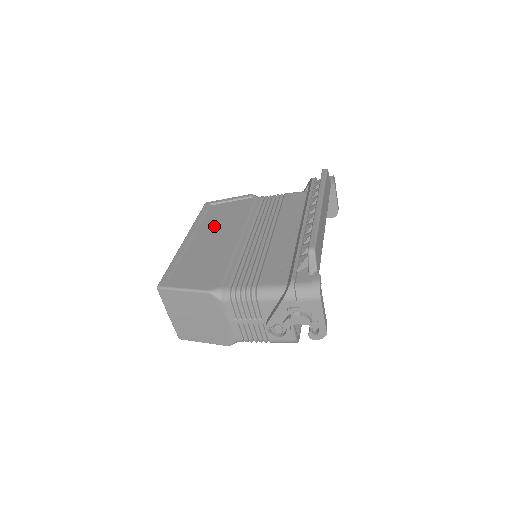
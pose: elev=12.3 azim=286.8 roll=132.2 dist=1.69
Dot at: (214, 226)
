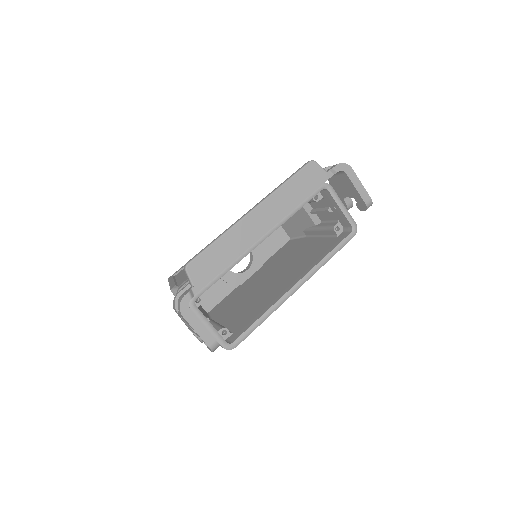
Dot at: occluded
